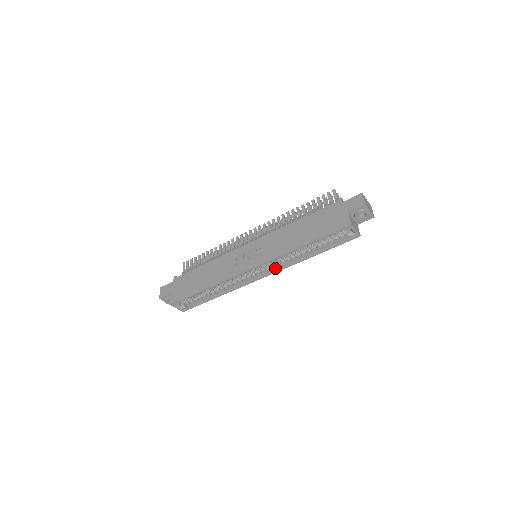
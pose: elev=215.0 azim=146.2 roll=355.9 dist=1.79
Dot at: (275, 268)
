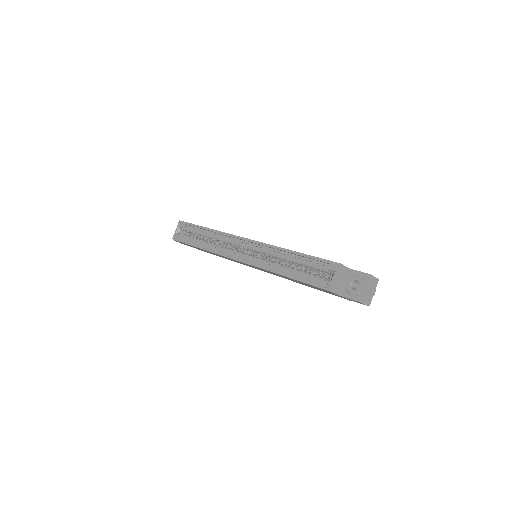
Dot at: (252, 261)
